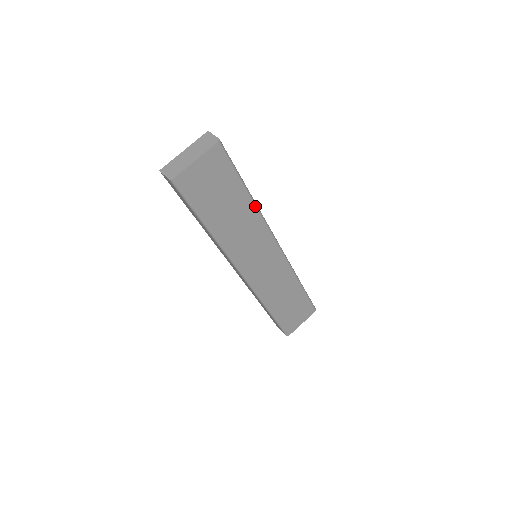
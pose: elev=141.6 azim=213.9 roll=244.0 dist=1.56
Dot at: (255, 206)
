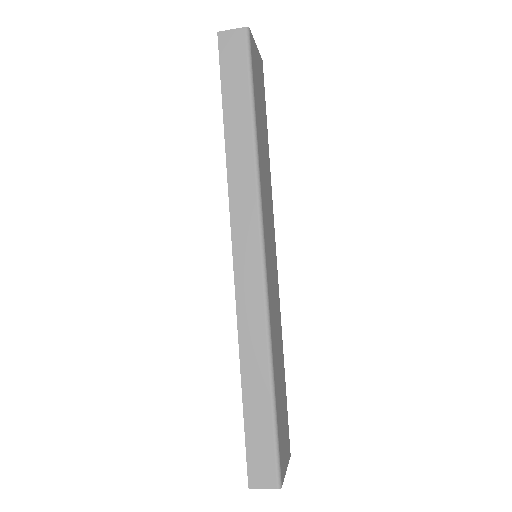
Dot at: (269, 167)
